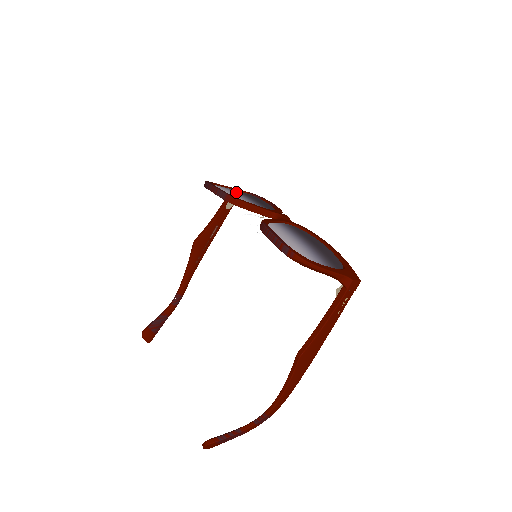
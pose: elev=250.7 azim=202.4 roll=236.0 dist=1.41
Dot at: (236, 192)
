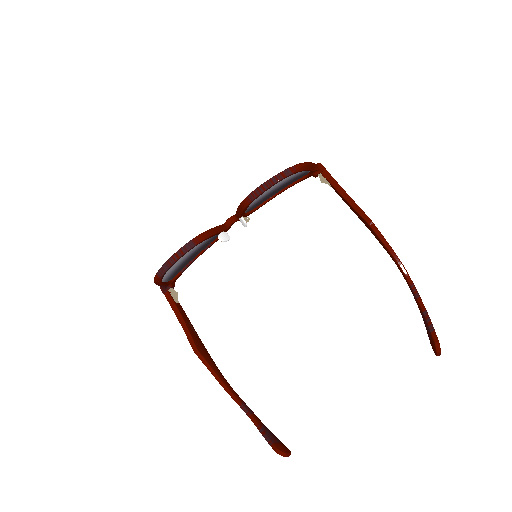
Dot at: occluded
